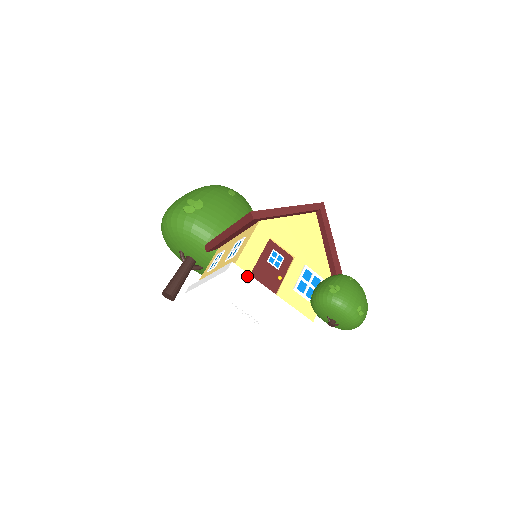
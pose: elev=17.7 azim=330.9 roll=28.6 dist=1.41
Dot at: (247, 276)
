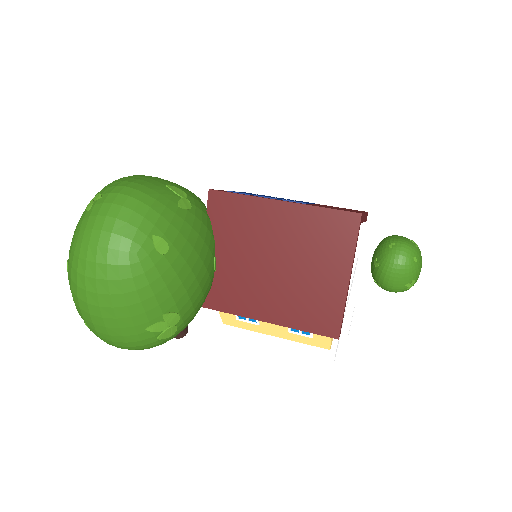
Dot at: (339, 338)
